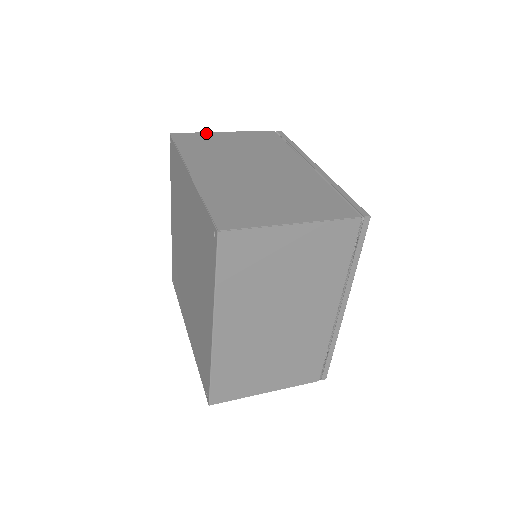
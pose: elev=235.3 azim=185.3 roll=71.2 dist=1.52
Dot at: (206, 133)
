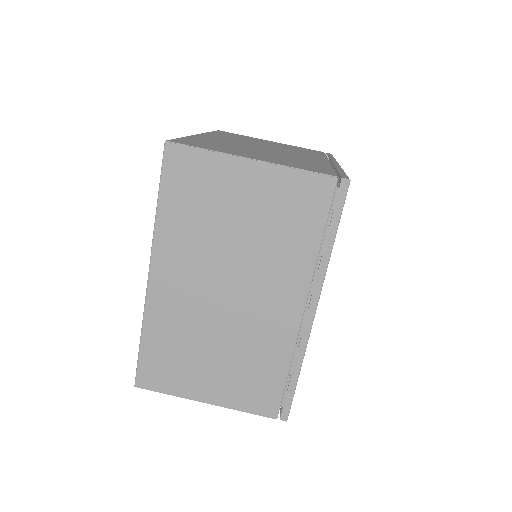
Dot at: (252, 137)
